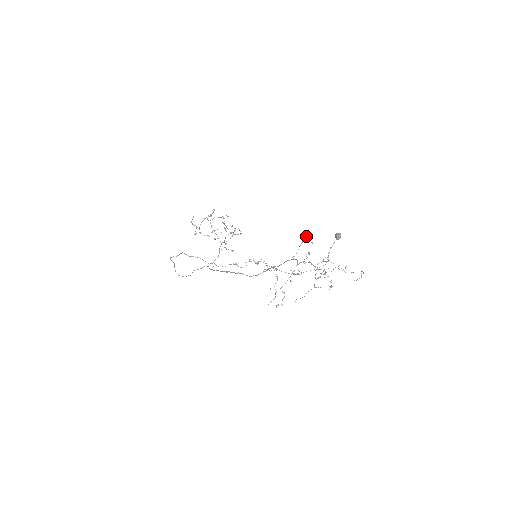
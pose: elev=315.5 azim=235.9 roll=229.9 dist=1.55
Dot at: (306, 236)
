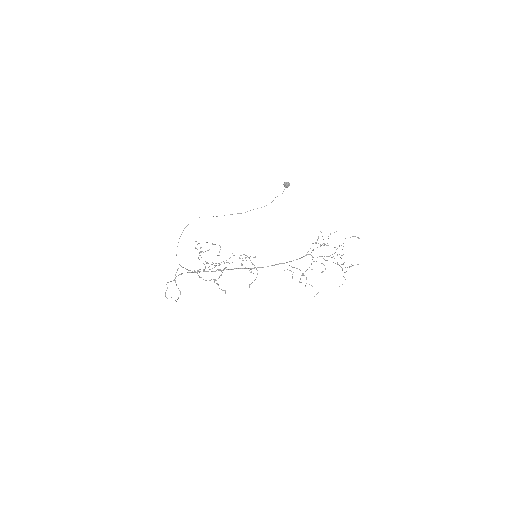
Dot at: occluded
